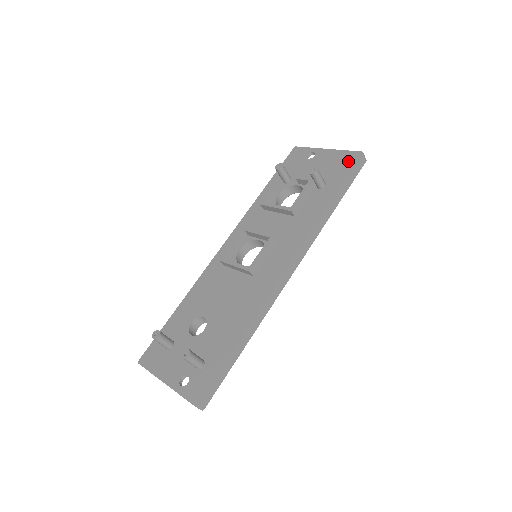
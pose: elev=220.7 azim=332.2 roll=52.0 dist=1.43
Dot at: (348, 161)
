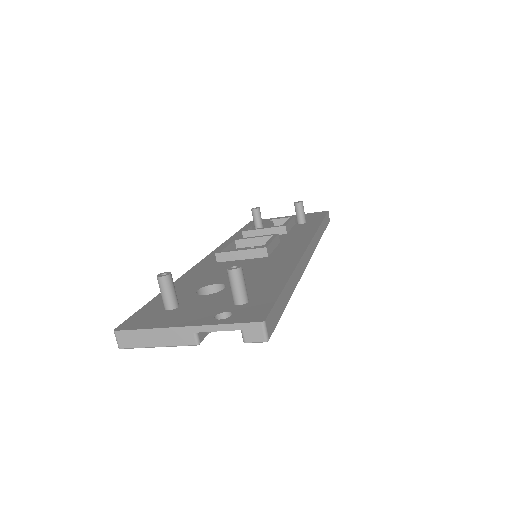
Dot at: (318, 214)
